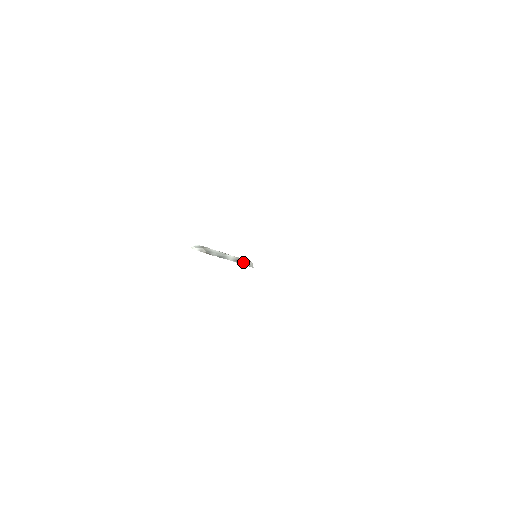
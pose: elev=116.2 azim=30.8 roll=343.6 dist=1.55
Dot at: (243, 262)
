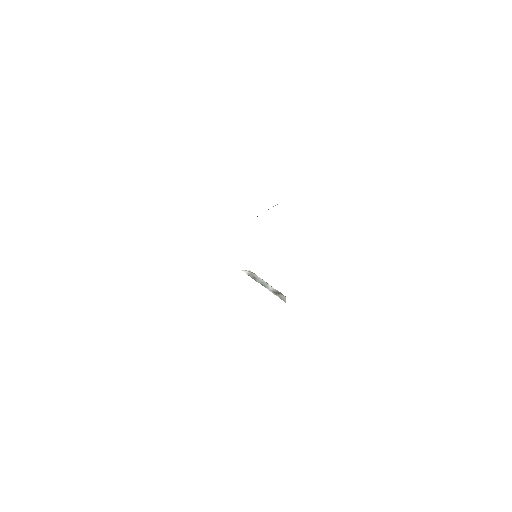
Dot at: (279, 295)
